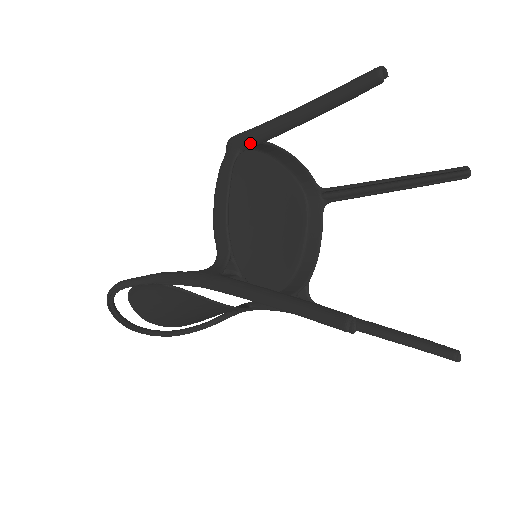
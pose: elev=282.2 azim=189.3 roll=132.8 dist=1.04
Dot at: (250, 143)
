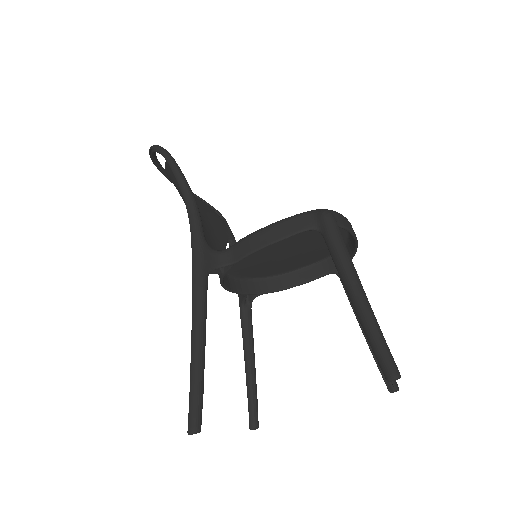
Dot at: (327, 242)
